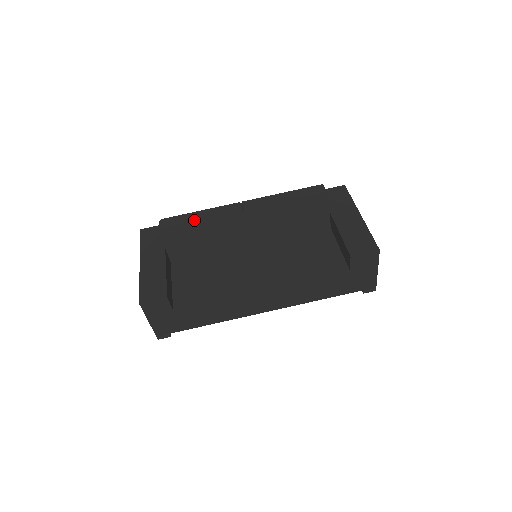
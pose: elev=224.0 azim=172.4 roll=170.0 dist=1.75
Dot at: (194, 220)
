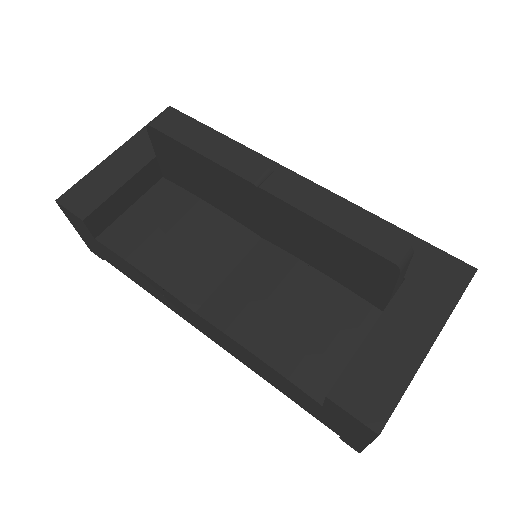
Dot at: (190, 146)
